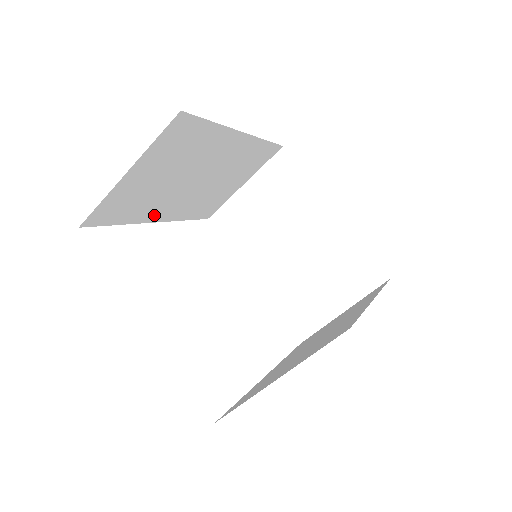
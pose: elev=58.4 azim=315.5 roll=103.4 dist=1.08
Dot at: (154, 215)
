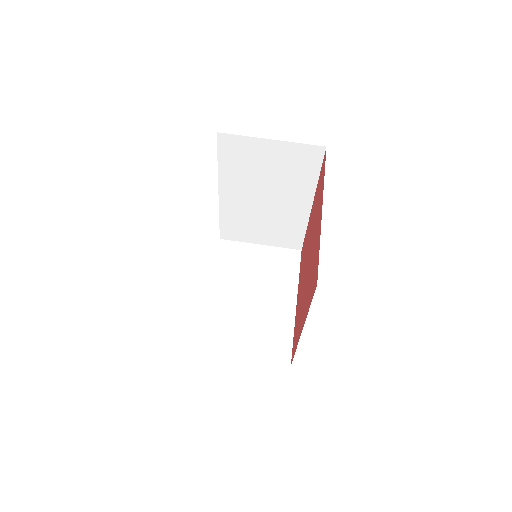
Dot at: (227, 186)
